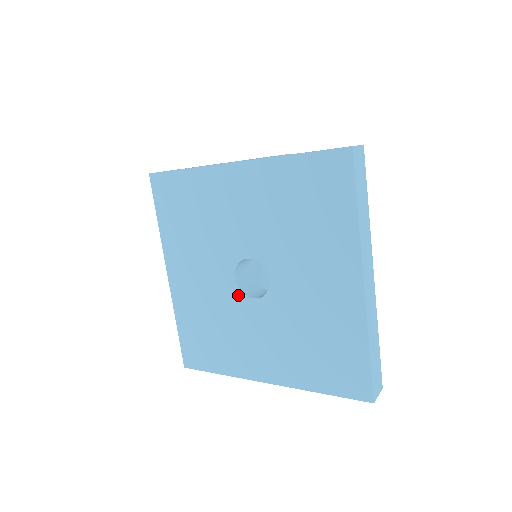
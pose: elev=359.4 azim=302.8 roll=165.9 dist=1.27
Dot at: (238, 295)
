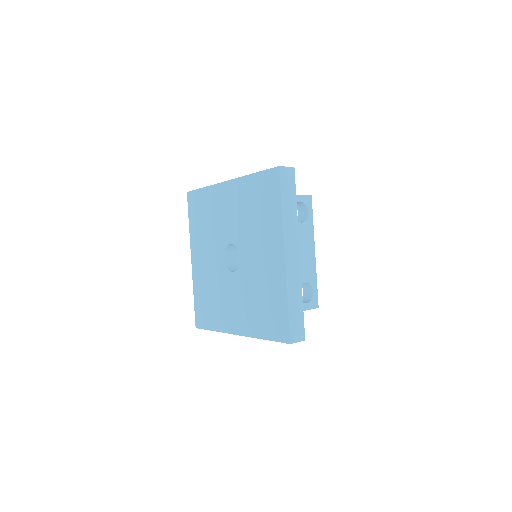
Dot at: (225, 270)
